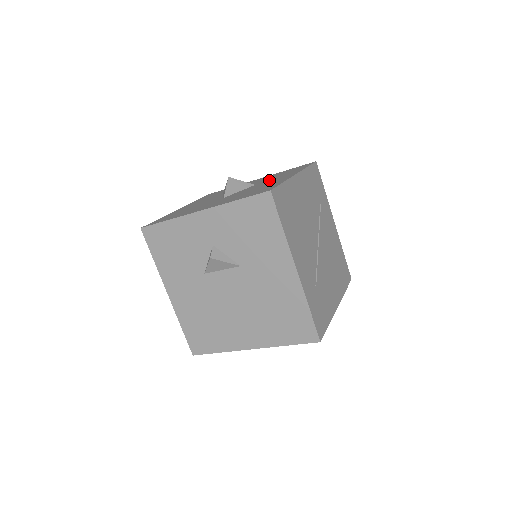
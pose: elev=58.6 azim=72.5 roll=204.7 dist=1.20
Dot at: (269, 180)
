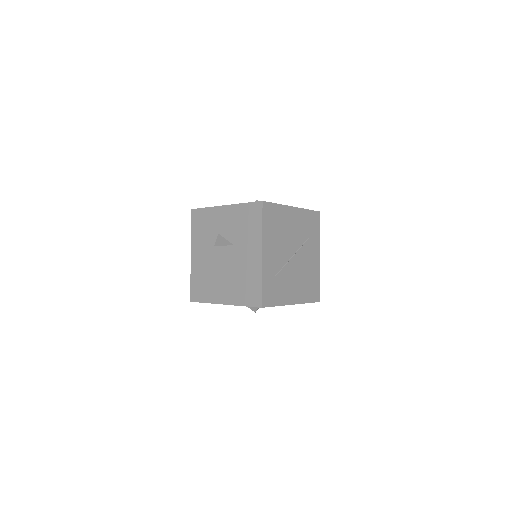
Dot at: occluded
